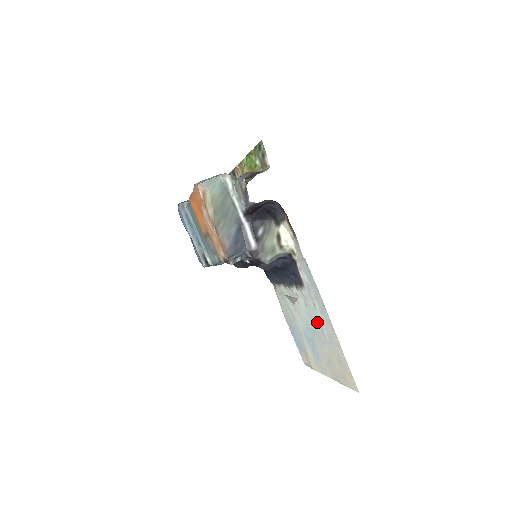
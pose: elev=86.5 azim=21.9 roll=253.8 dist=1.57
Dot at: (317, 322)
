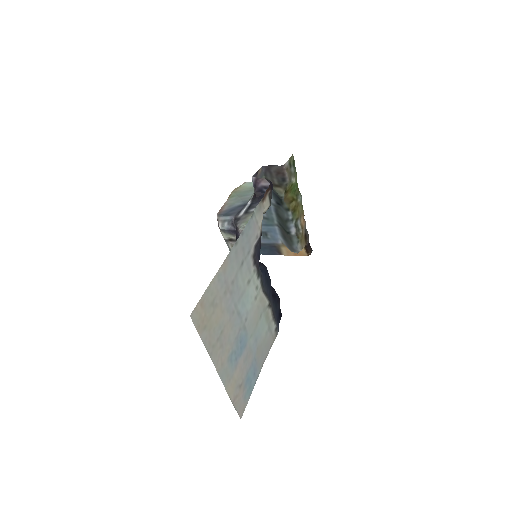
Dot at: (237, 286)
